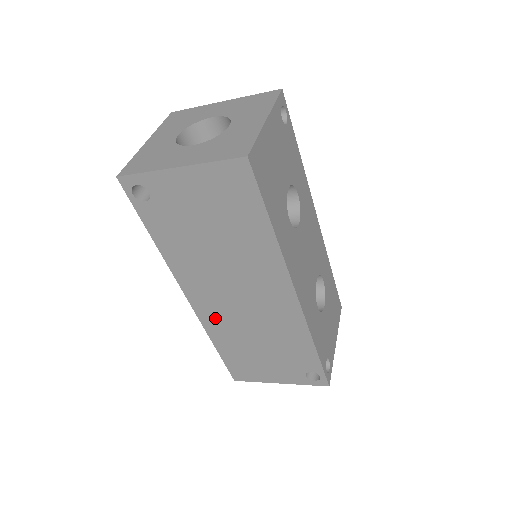
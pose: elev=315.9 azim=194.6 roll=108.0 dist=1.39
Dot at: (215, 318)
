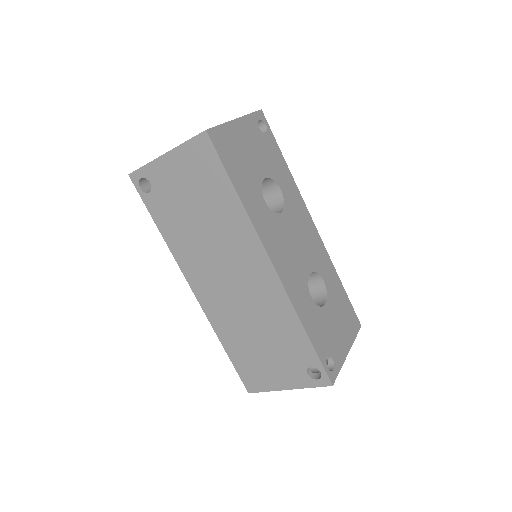
Dot at: (217, 310)
